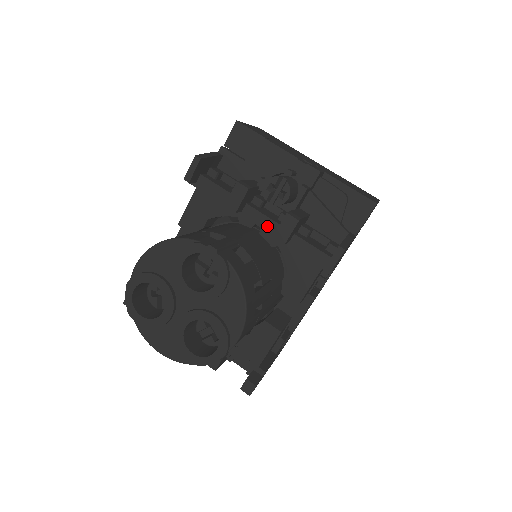
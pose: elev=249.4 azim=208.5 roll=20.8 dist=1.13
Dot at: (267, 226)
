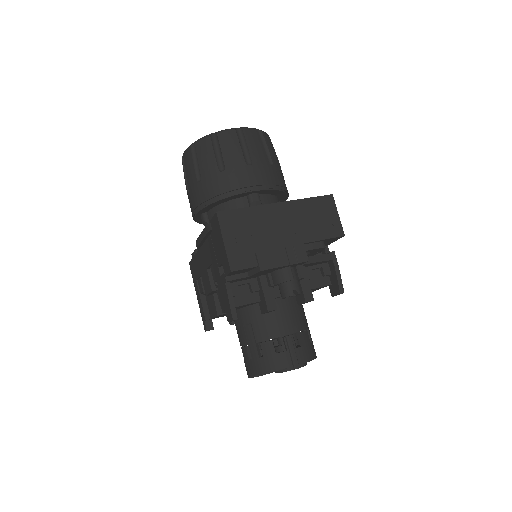
Dot at: occluded
